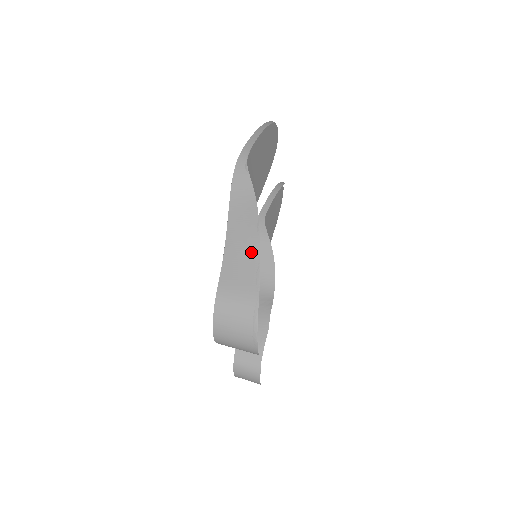
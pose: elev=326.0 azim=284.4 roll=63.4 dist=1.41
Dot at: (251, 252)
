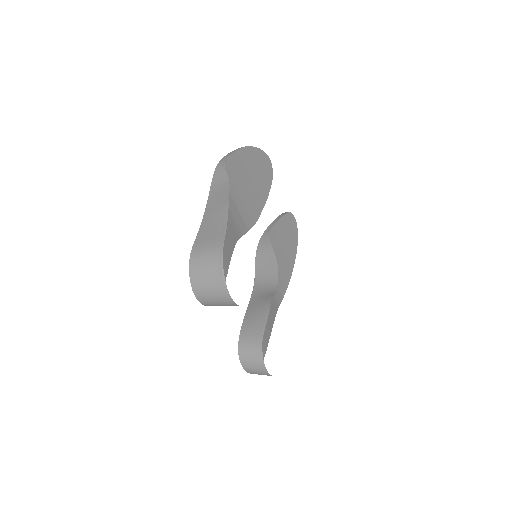
Dot at: (221, 216)
